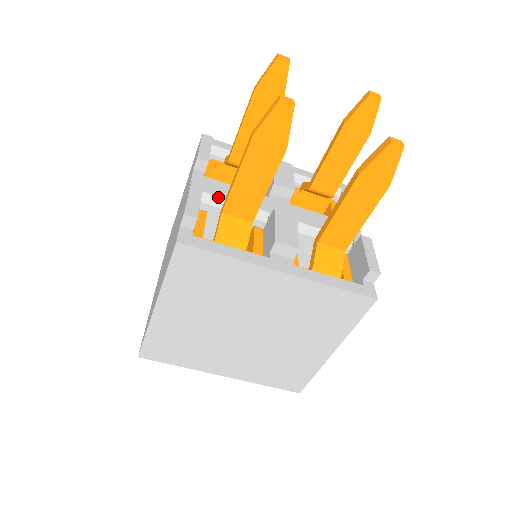
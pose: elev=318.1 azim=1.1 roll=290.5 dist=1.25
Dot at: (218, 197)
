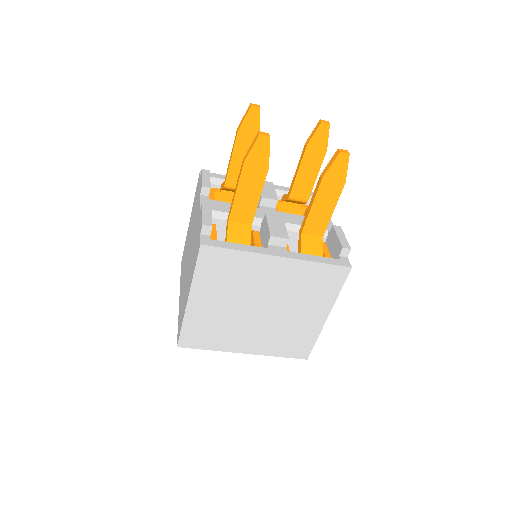
Dot at: (222, 212)
